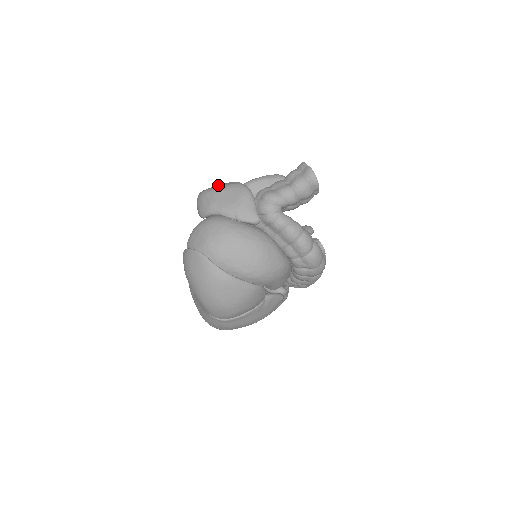
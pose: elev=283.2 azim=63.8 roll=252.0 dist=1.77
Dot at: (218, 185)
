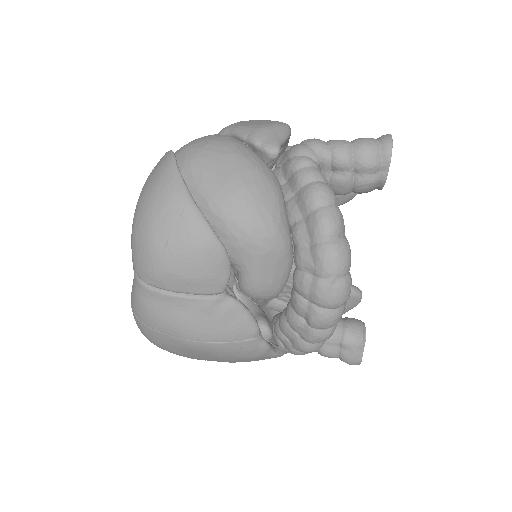
Dot at: occluded
